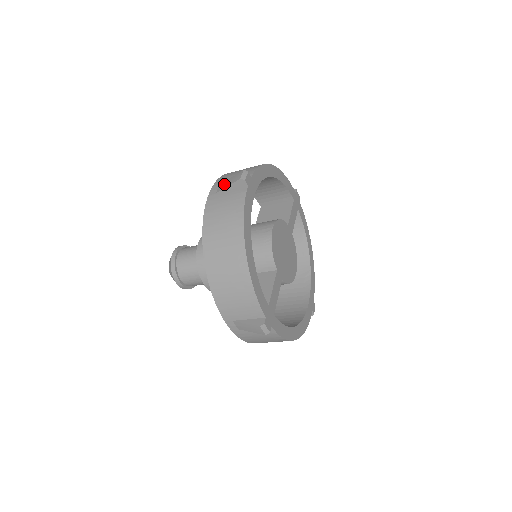
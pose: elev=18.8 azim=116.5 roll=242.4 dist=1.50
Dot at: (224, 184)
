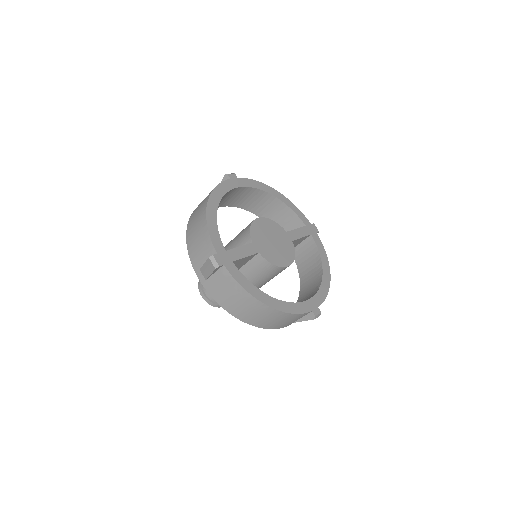
Dot at: occluded
